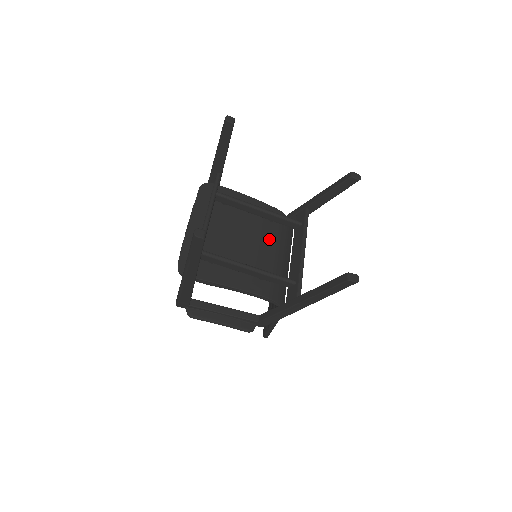
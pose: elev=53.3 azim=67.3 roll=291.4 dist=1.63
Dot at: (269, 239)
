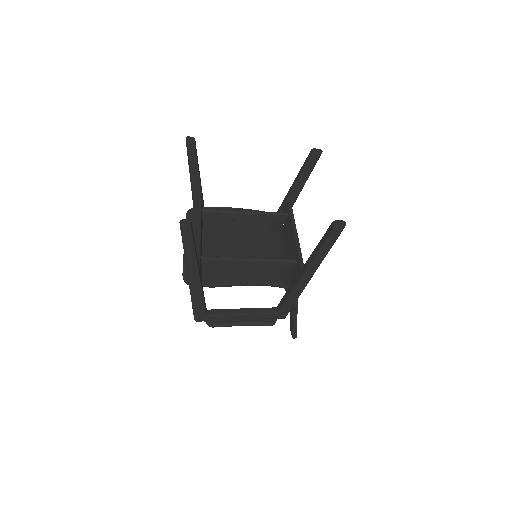
Dot at: (262, 236)
